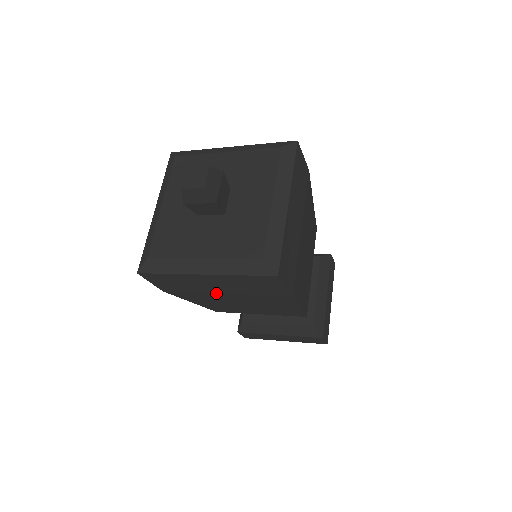
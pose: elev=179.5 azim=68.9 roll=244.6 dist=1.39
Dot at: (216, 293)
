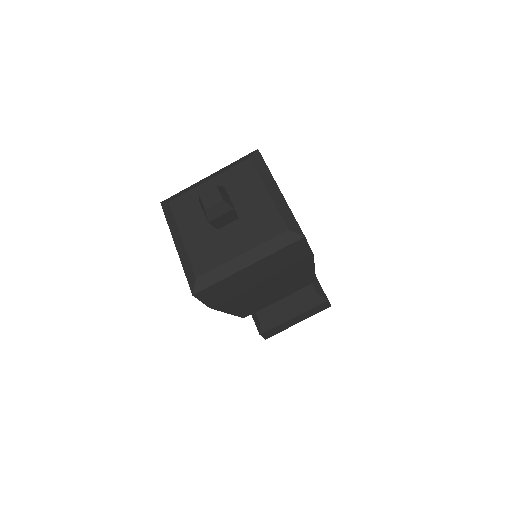
Dot at: occluded
